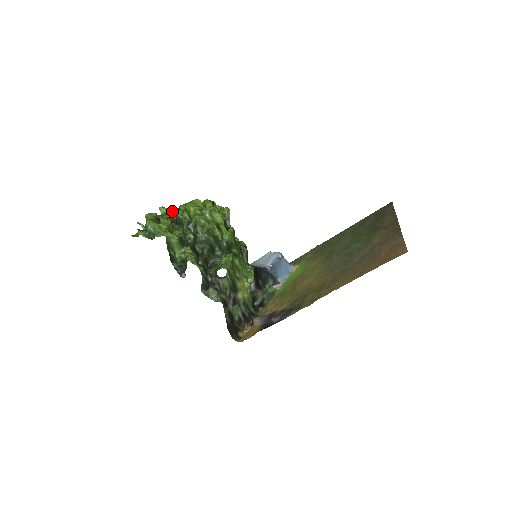
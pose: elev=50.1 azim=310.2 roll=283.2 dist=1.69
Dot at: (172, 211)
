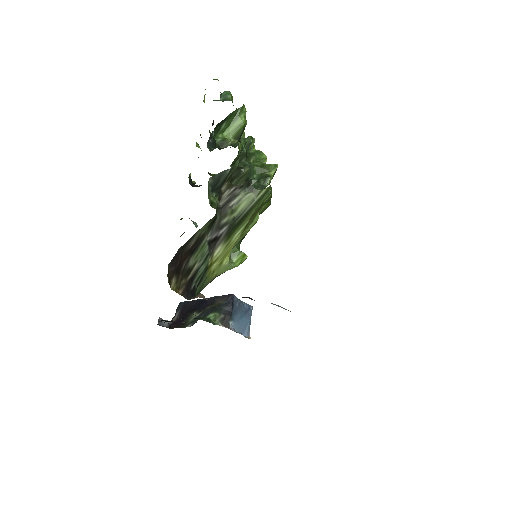
Dot at: occluded
